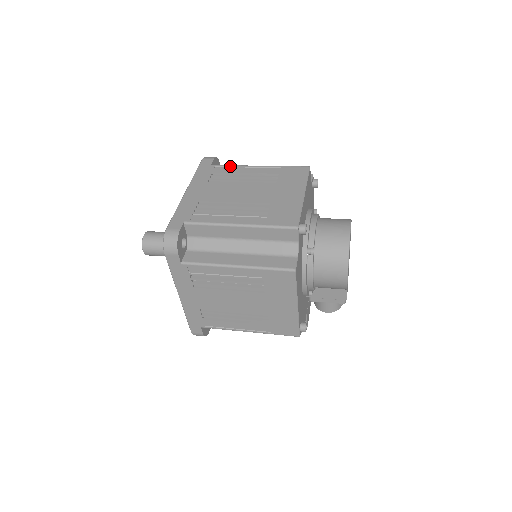
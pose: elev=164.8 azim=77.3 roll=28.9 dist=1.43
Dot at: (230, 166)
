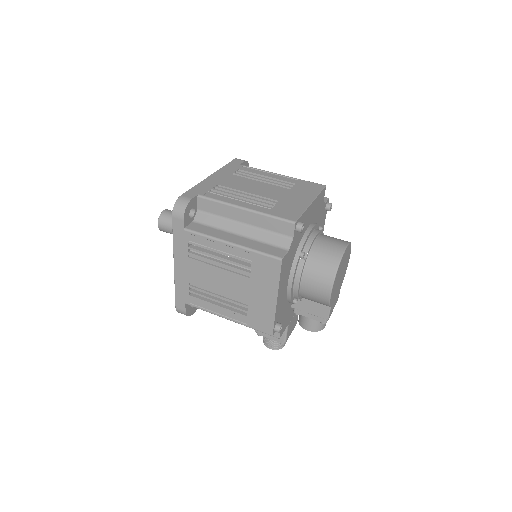
Dot at: (256, 169)
